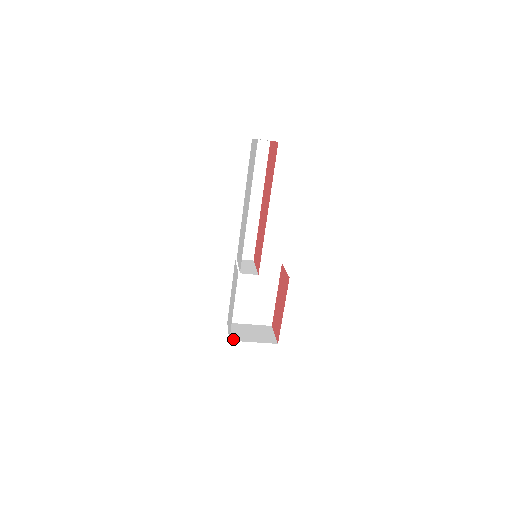
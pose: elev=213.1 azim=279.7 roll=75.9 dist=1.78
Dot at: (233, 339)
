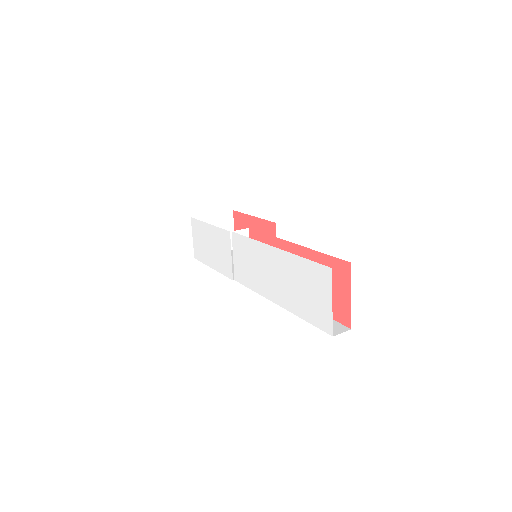
Dot at: occluded
